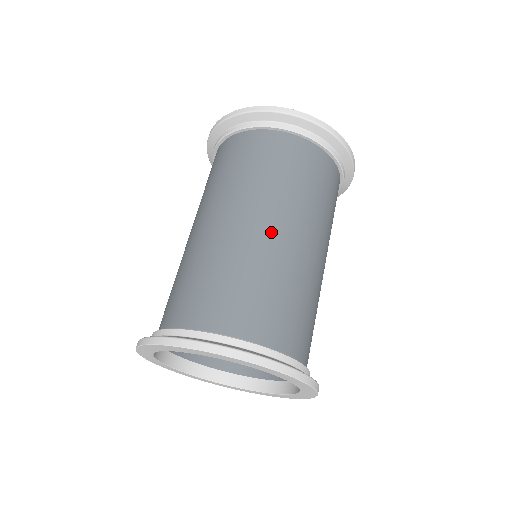
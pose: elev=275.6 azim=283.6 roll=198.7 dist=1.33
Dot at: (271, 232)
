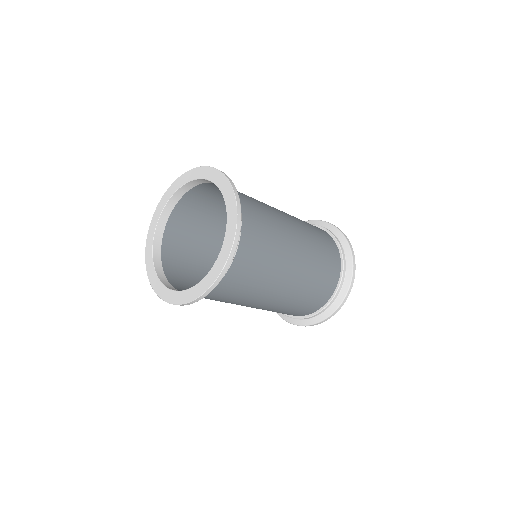
Dot at: (289, 223)
